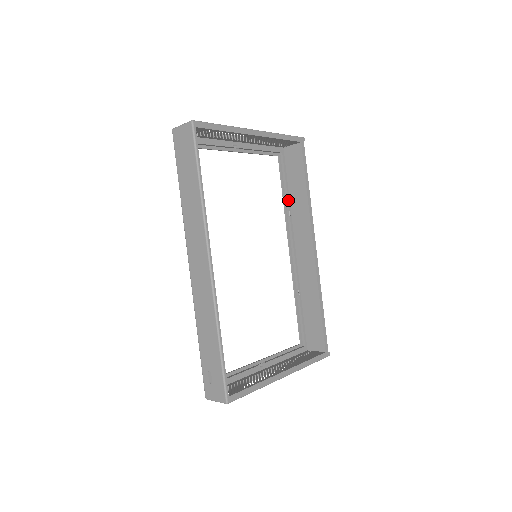
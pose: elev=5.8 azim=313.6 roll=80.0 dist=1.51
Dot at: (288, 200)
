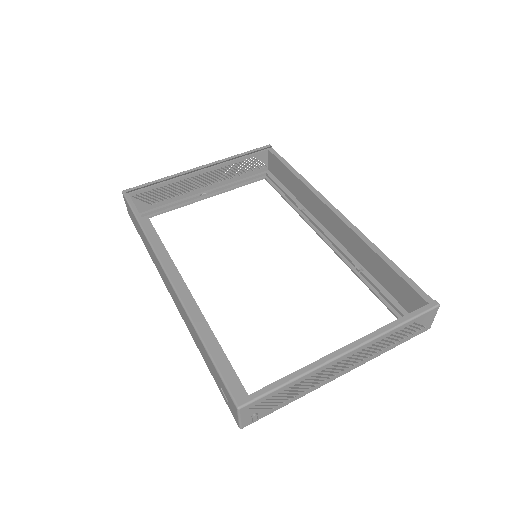
Dot at: (293, 200)
